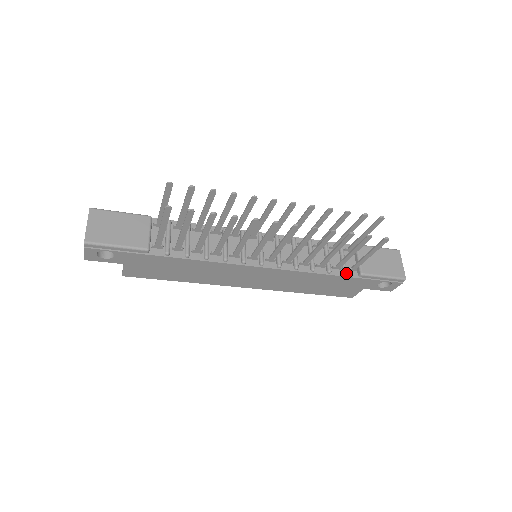
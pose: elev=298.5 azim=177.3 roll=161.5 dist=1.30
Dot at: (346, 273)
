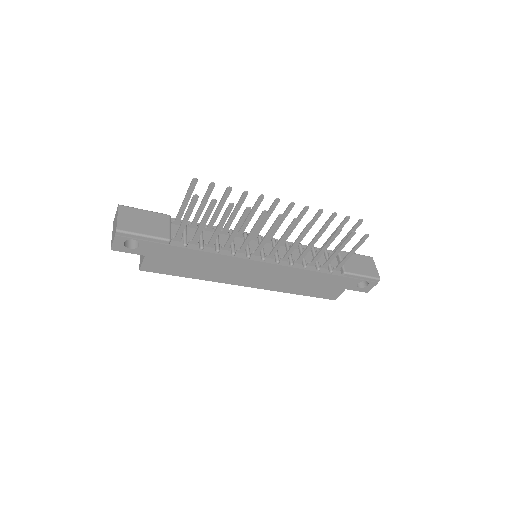
Dot at: (332, 271)
